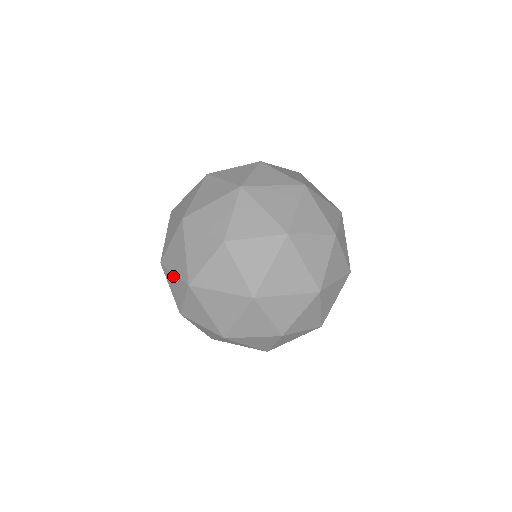
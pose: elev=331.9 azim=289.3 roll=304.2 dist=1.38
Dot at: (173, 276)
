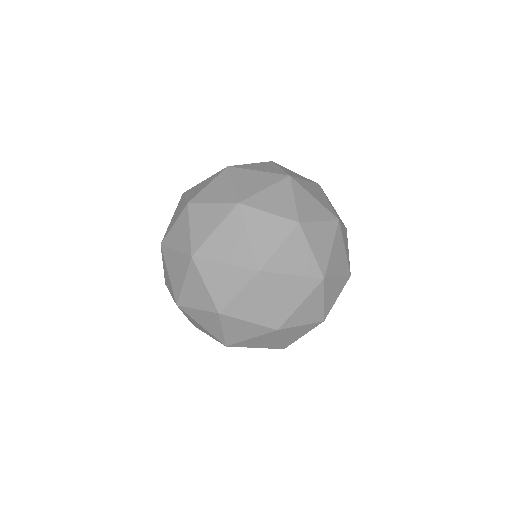
Dot at: (222, 267)
